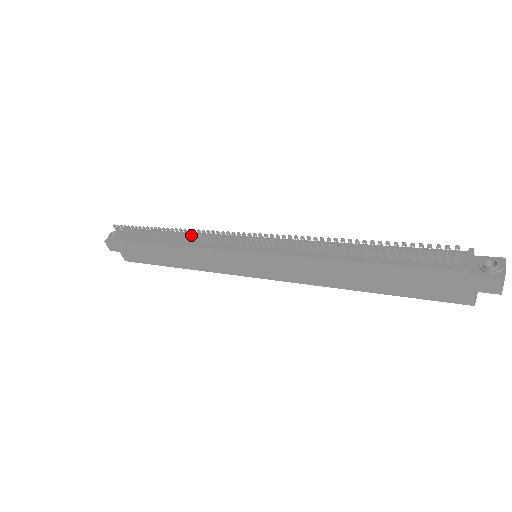
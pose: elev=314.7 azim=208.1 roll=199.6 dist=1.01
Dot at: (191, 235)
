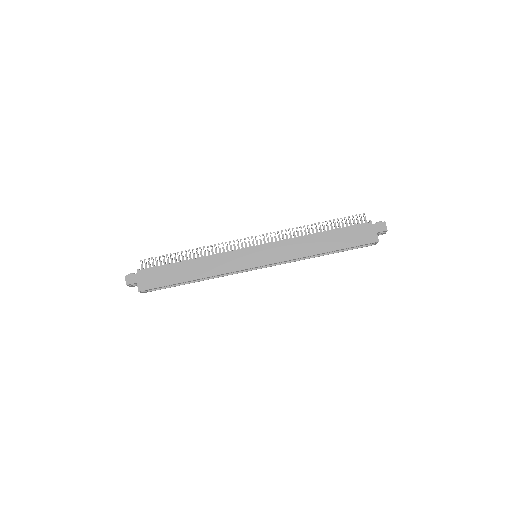
Dot at: (212, 249)
